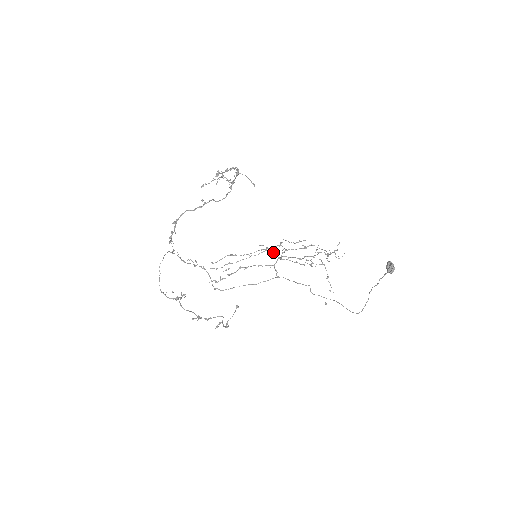
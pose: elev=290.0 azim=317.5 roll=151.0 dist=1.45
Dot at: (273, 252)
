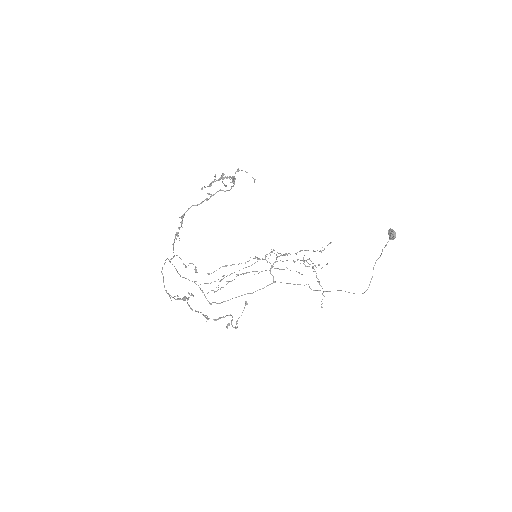
Dot at: (266, 260)
